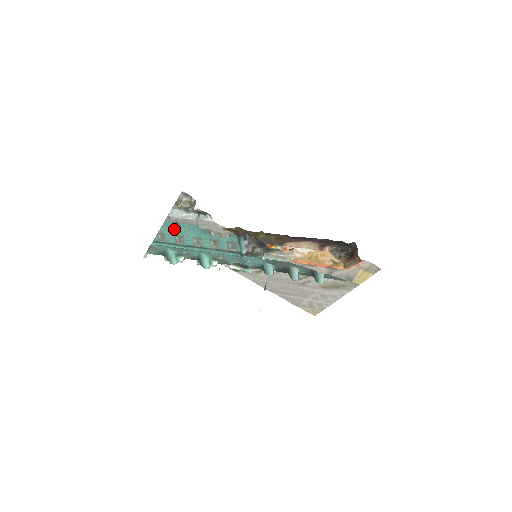
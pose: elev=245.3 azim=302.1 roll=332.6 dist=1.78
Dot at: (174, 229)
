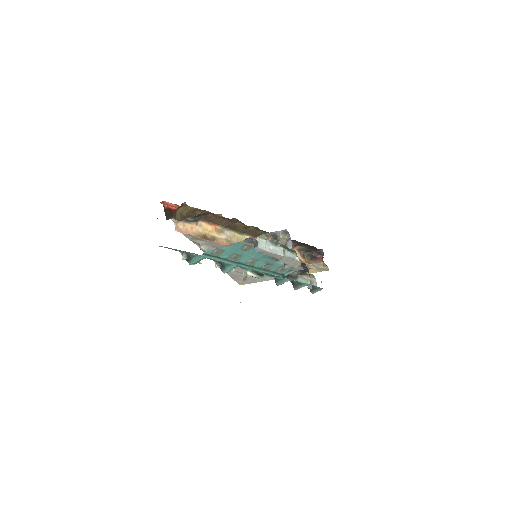
Dot at: (239, 249)
